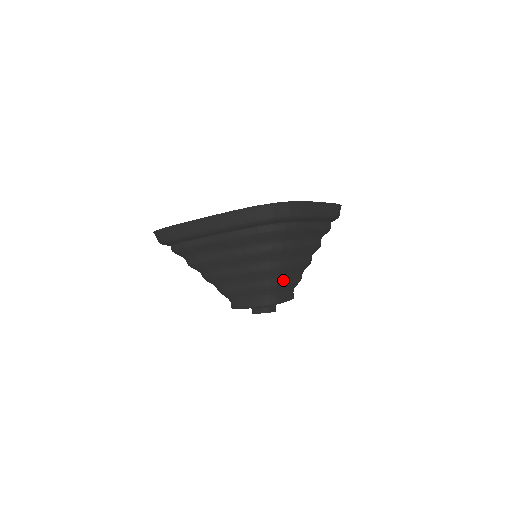
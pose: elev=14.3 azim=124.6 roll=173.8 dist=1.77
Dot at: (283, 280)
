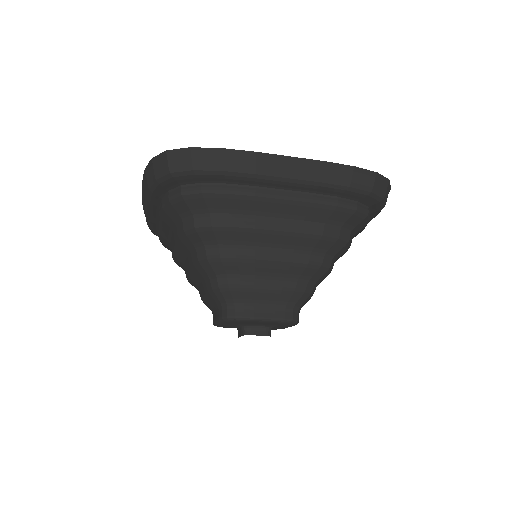
Dot at: occluded
